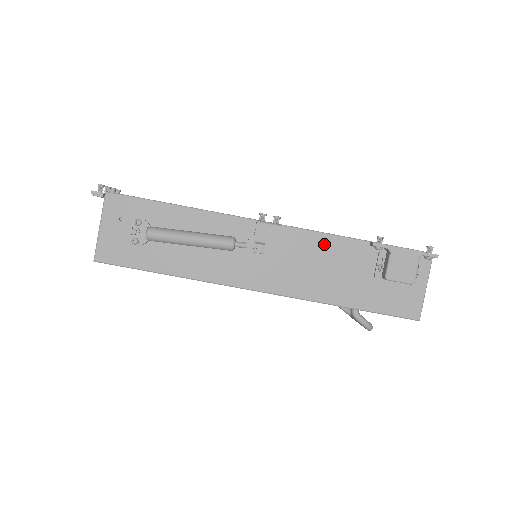
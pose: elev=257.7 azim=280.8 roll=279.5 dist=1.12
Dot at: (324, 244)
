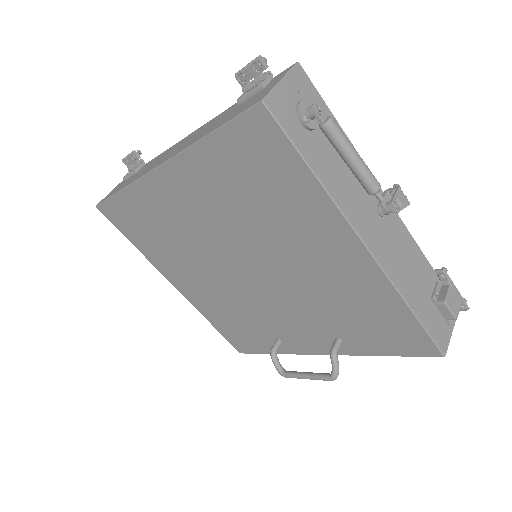
Dot at: (412, 247)
